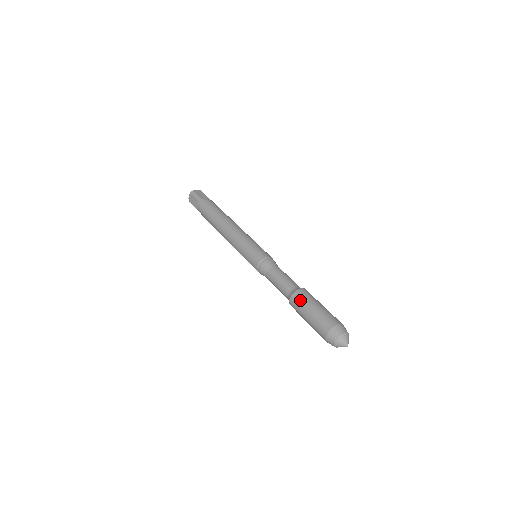
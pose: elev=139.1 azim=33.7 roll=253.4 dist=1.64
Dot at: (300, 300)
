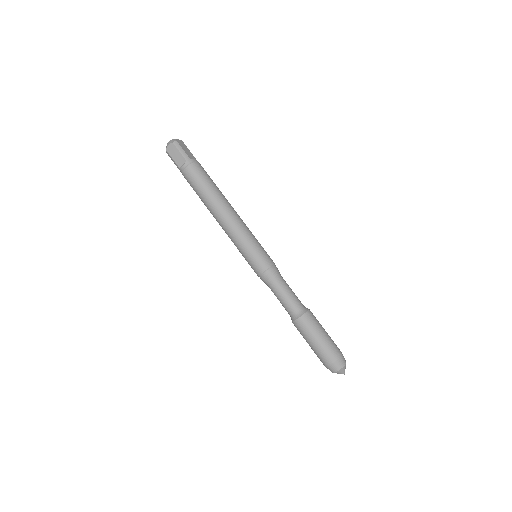
Dot at: (310, 324)
